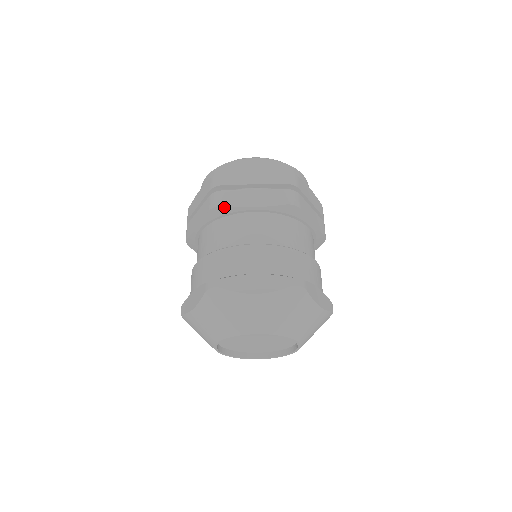
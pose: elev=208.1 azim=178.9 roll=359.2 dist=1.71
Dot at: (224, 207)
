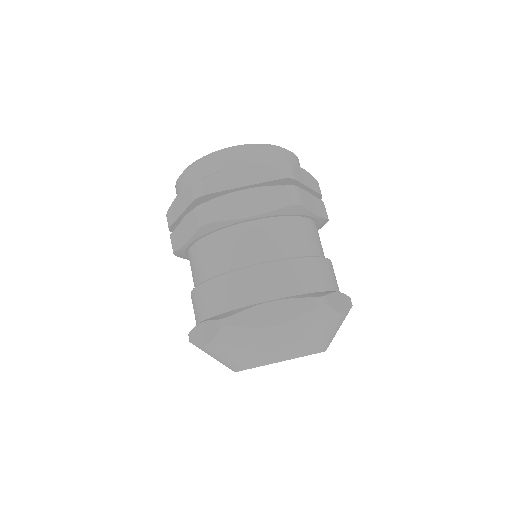
Dot at: (302, 208)
